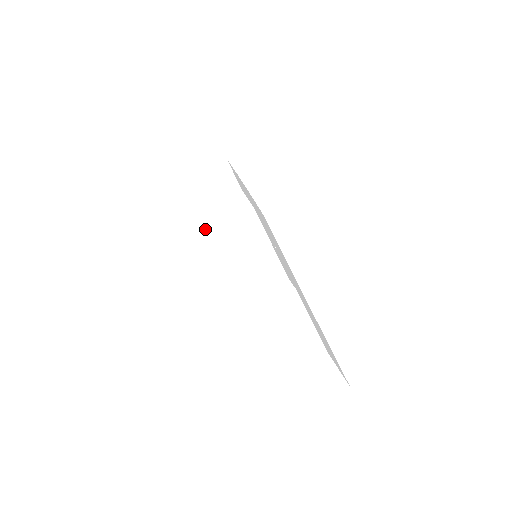
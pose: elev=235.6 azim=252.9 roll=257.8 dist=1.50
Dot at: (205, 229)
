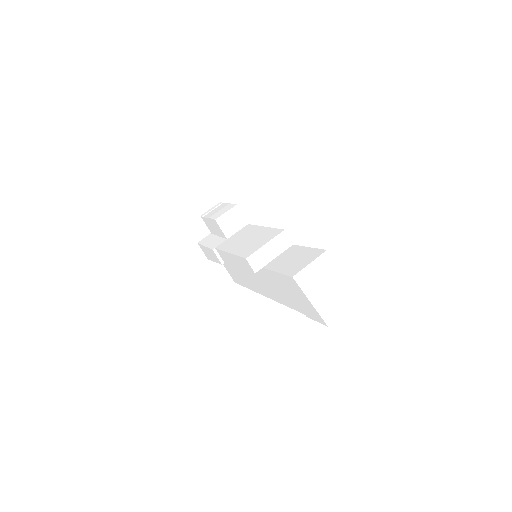
Dot at: (210, 248)
